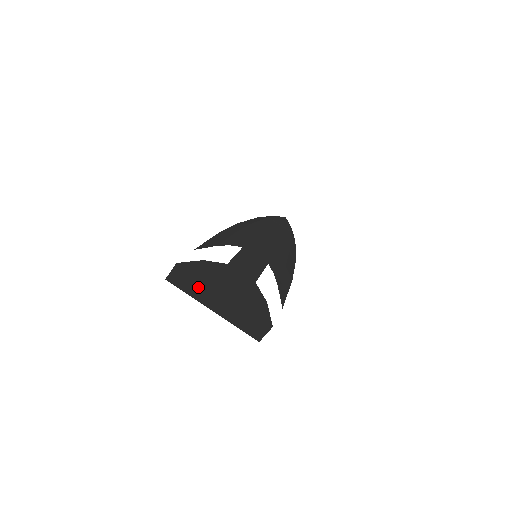
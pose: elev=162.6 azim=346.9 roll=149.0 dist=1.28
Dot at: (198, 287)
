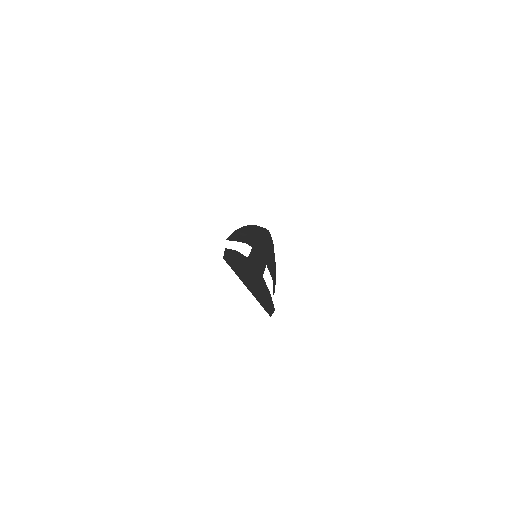
Dot at: (238, 269)
